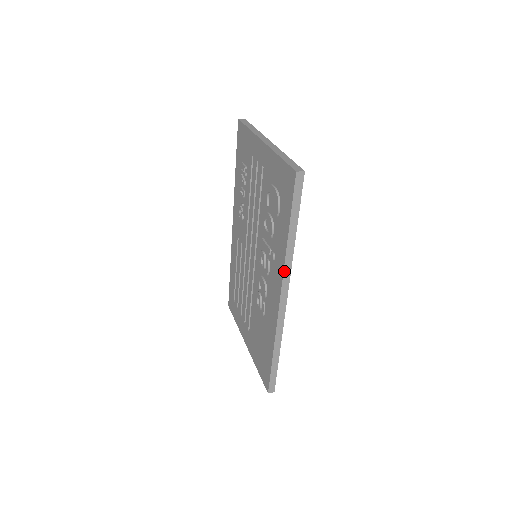
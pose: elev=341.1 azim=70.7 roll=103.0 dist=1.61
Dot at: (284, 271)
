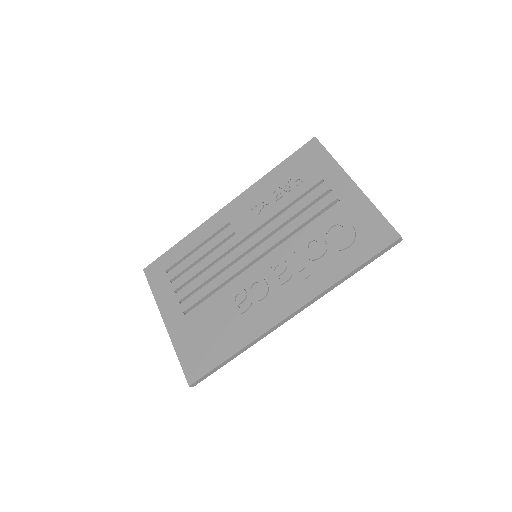
Dot at: (318, 296)
